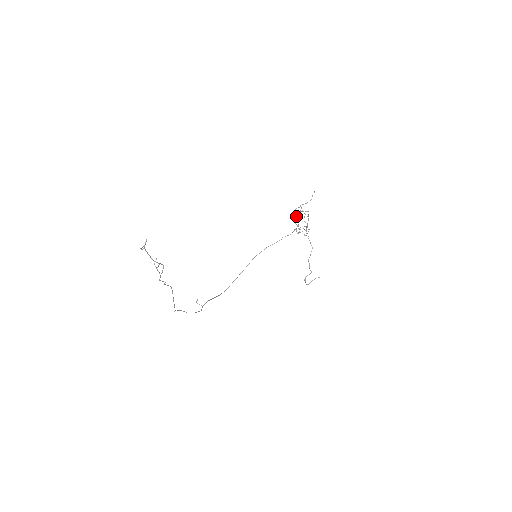
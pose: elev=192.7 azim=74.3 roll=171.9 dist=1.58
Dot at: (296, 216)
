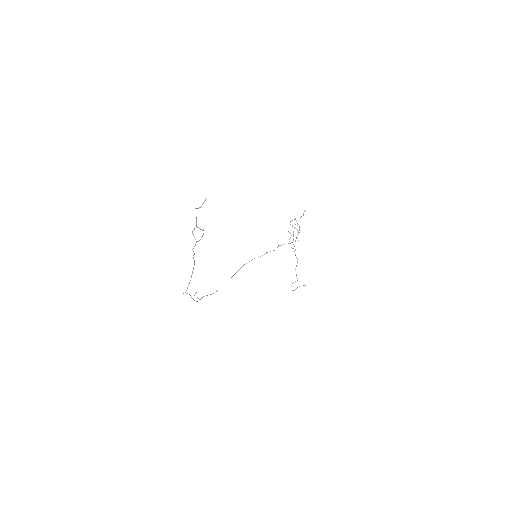
Dot at: (292, 226)
